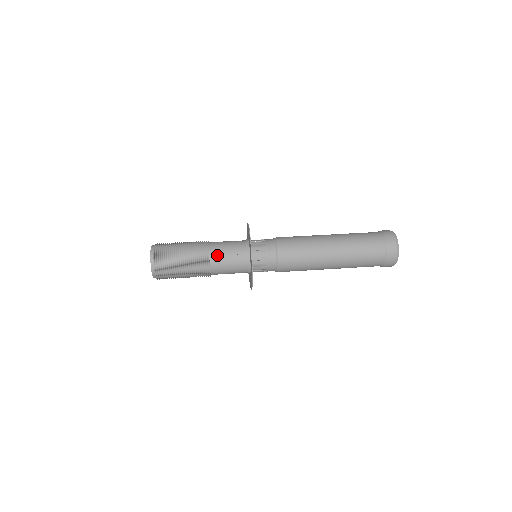
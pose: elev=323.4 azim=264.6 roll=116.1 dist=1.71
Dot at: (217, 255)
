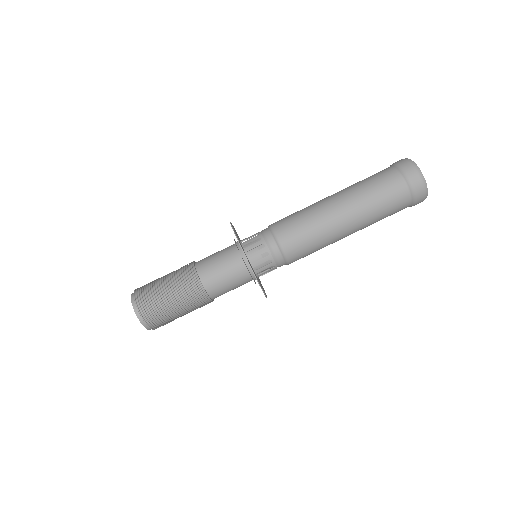
Dot at: (219, 294)
